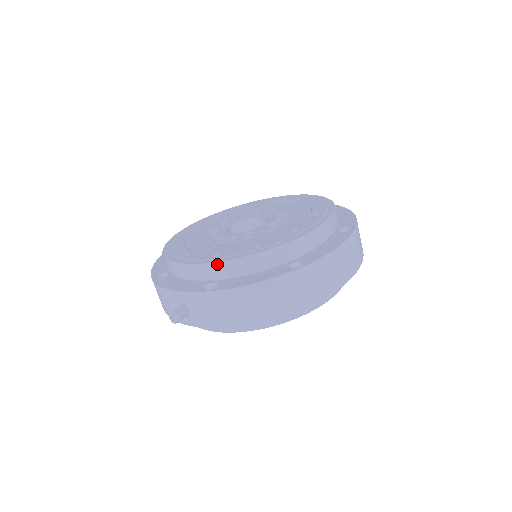
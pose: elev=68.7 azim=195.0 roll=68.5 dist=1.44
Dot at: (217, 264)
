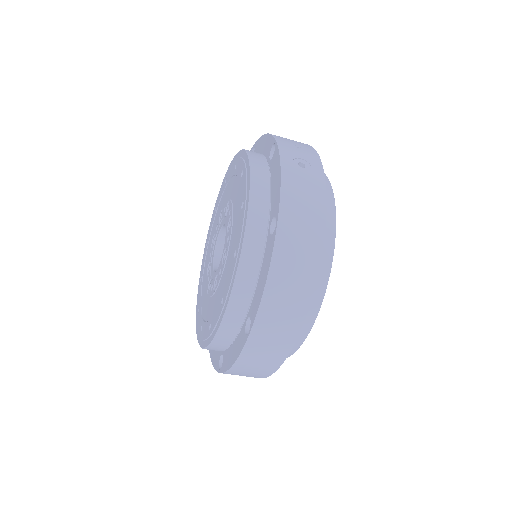
Dot at: occluded
